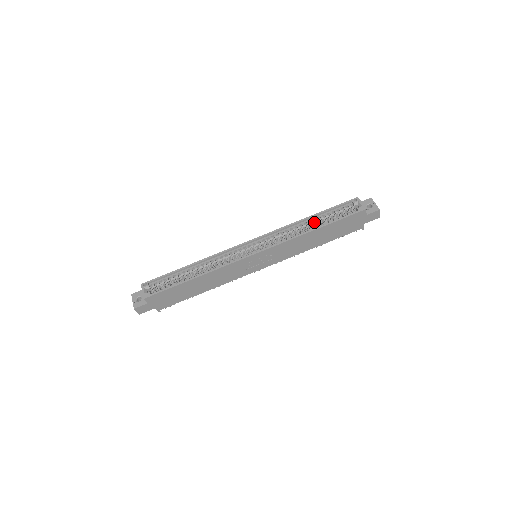
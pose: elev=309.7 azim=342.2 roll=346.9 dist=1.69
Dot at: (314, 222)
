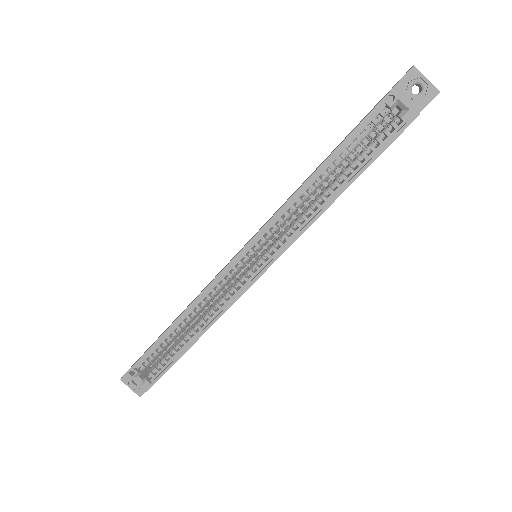
Dot at: (329, 174)
